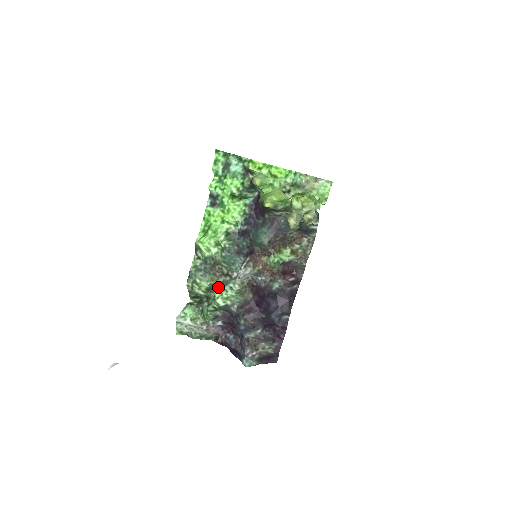
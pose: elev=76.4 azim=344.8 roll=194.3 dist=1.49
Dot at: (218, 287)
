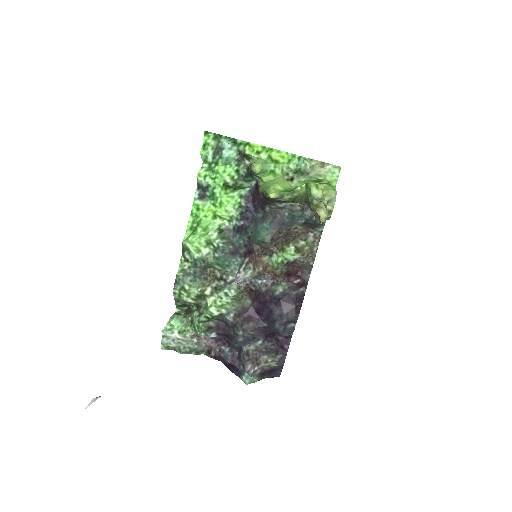
Dot at: (211, 293)
